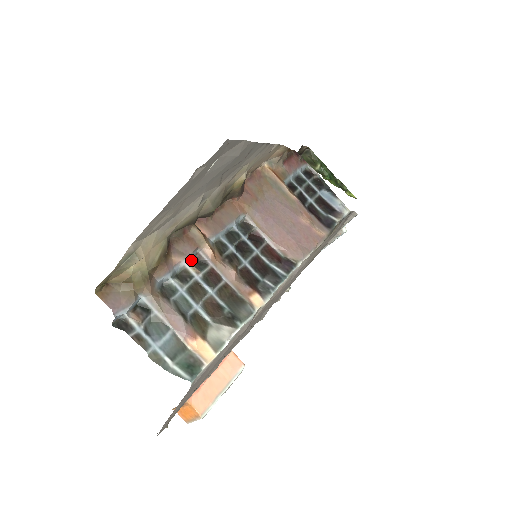
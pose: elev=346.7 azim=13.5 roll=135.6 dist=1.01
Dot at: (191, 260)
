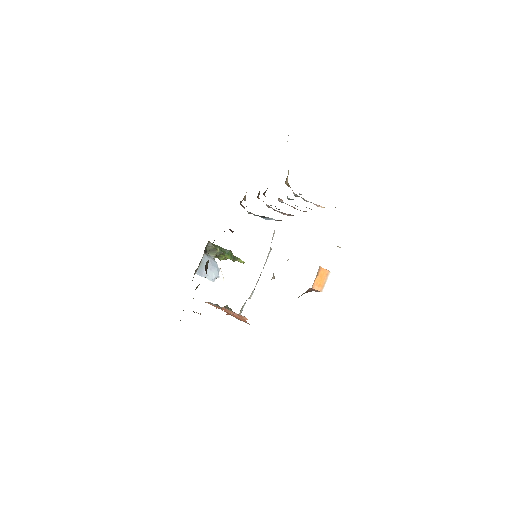
Dot at: occluded
